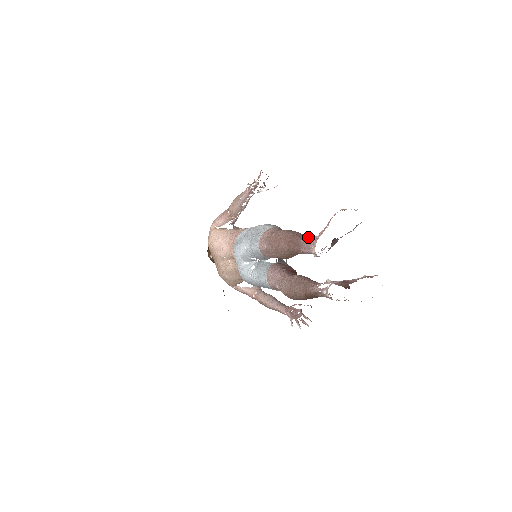
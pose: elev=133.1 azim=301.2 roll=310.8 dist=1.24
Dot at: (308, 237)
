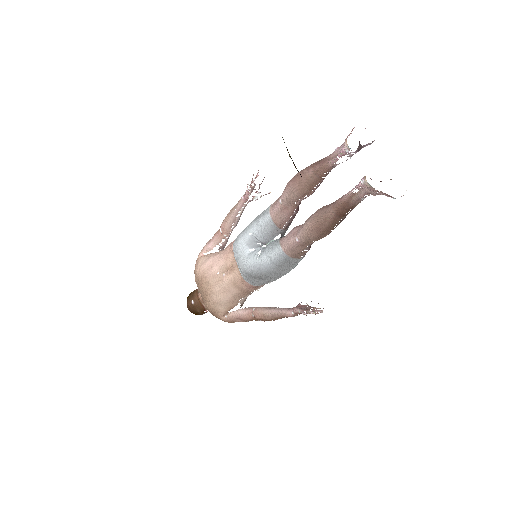
Dot at: (332, 153)
